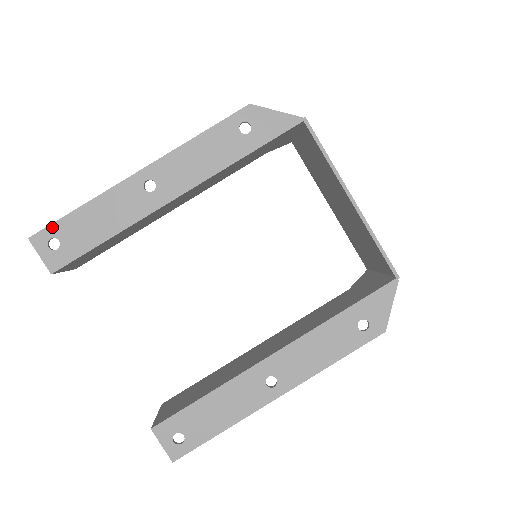
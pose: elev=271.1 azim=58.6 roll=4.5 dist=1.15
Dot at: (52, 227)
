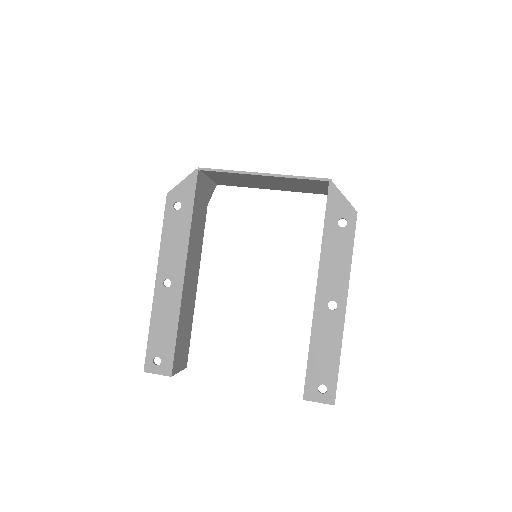
Dot at: (148, 354)
